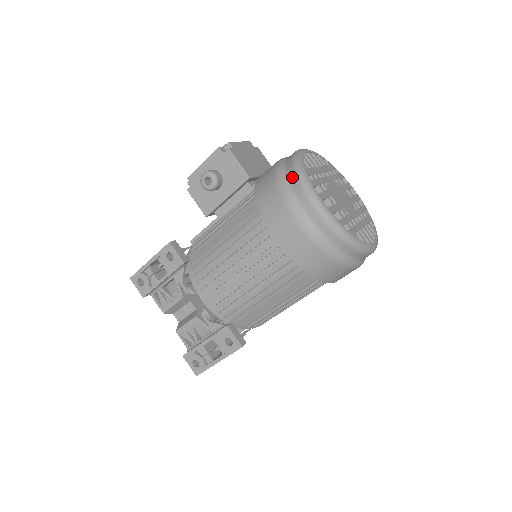
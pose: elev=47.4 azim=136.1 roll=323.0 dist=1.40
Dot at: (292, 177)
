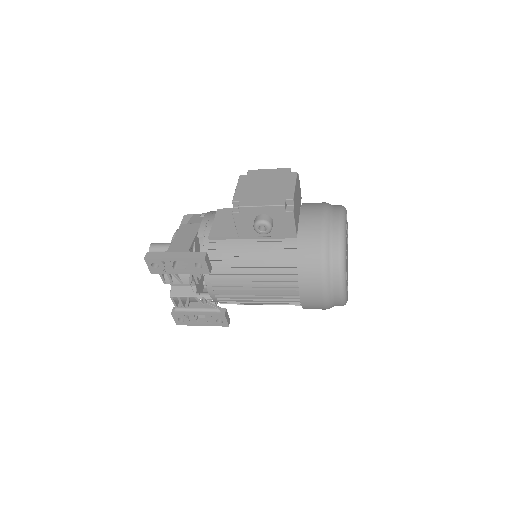
Dot at: (336, 265)
